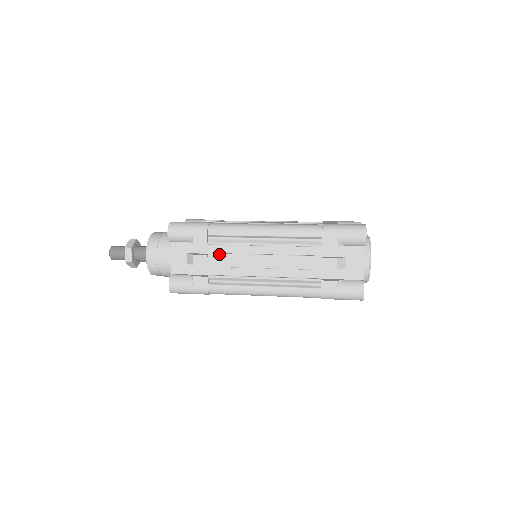
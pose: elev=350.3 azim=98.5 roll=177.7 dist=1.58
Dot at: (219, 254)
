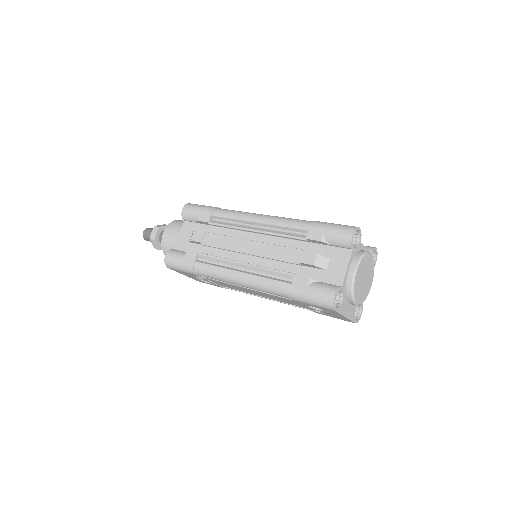
Dot at: (214, 234)
